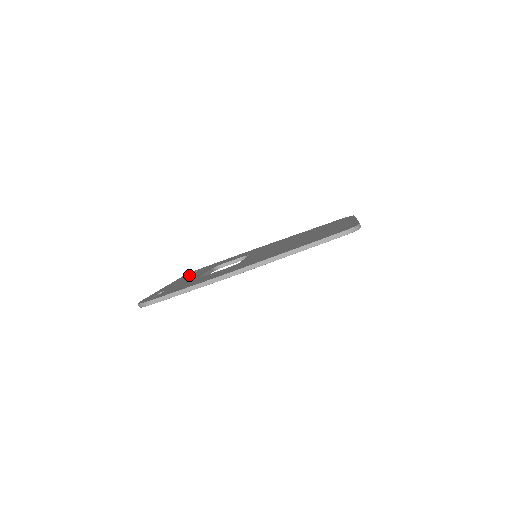
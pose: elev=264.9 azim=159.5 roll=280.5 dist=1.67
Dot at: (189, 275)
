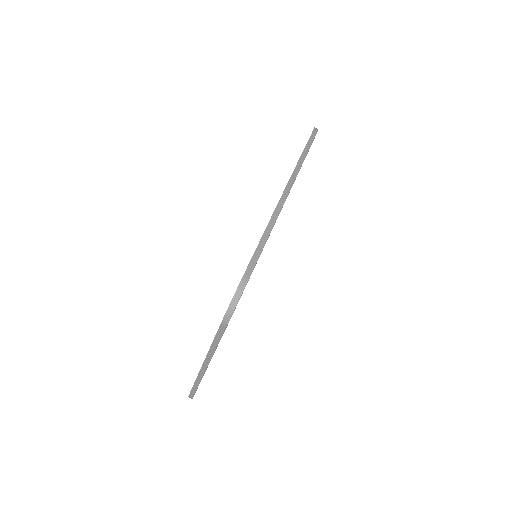
Dot at: occluded
